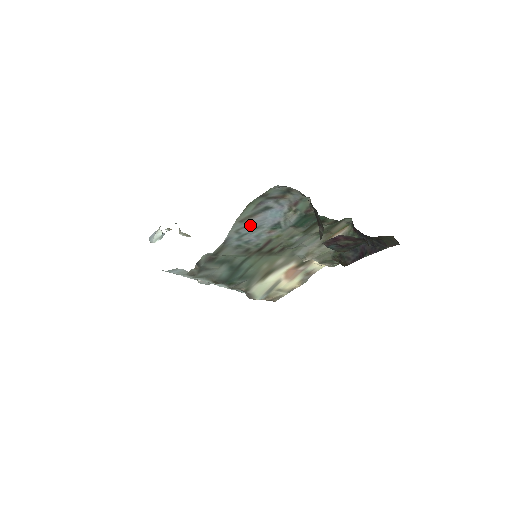
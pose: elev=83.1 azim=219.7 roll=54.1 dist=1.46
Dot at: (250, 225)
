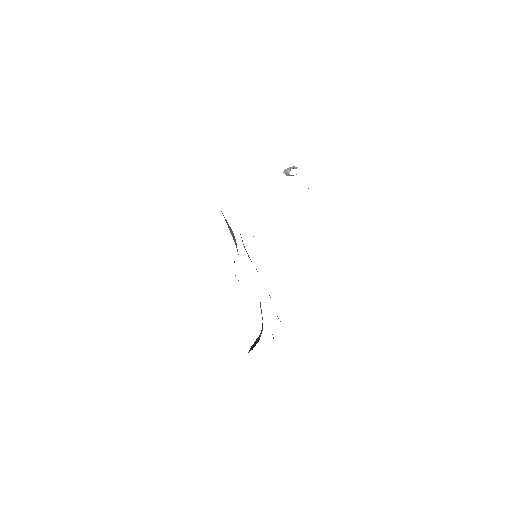
Dot at: occluded
